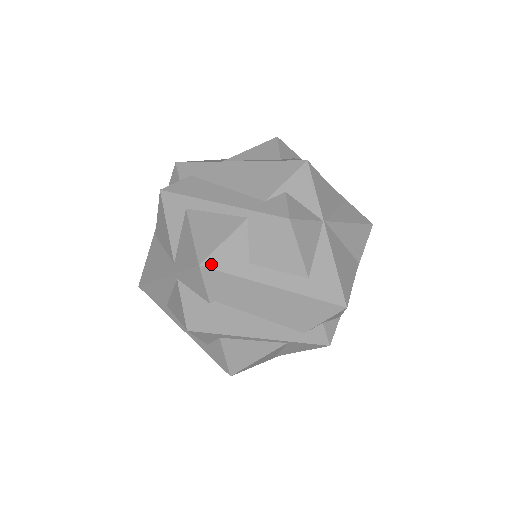
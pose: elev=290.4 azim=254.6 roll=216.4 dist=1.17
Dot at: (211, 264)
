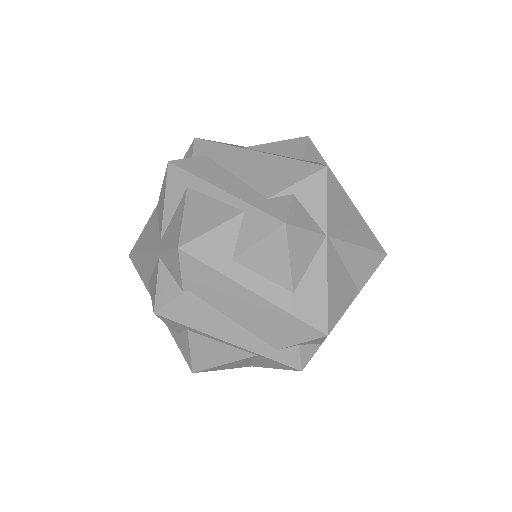
Dot at: (191, 250)
